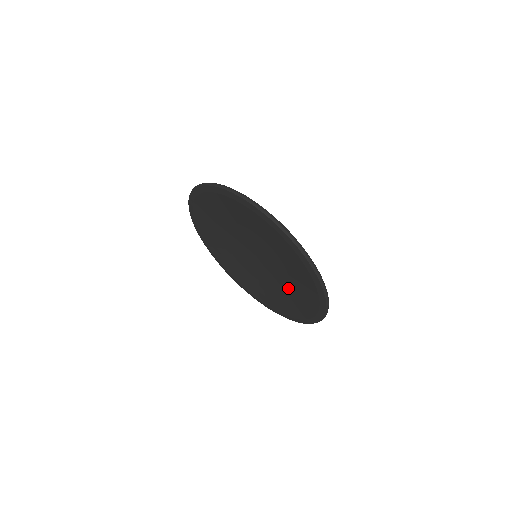
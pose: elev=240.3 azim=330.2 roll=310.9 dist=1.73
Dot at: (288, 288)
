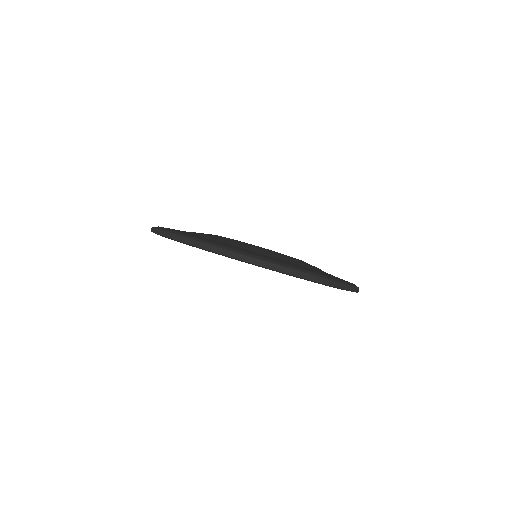
Dot at: occluded
